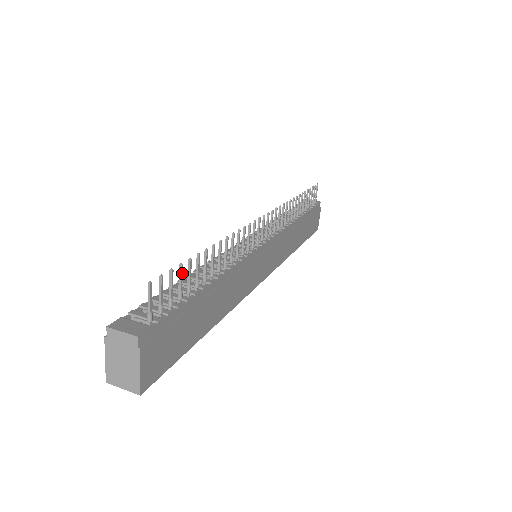
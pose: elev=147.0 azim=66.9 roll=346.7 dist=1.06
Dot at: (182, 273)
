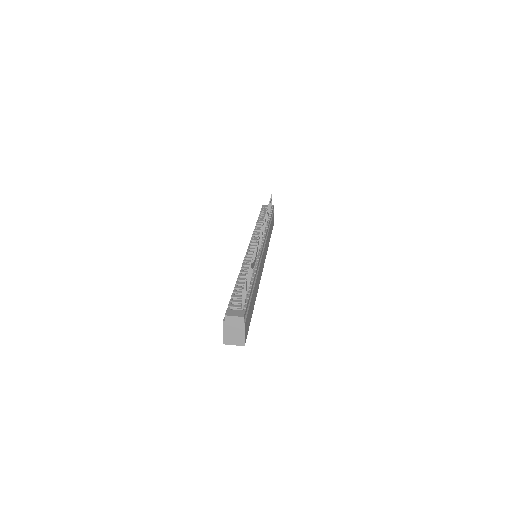
Dot at: occluded
